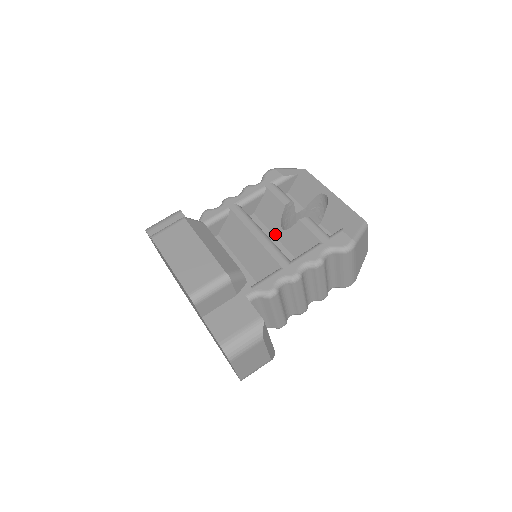
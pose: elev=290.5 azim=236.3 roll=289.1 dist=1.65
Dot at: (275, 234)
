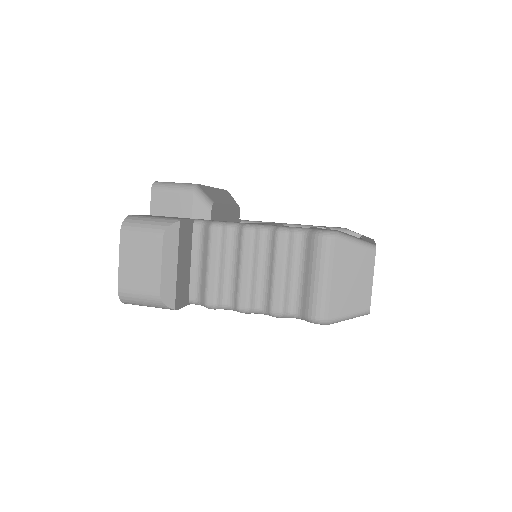
Dot at: occluded
